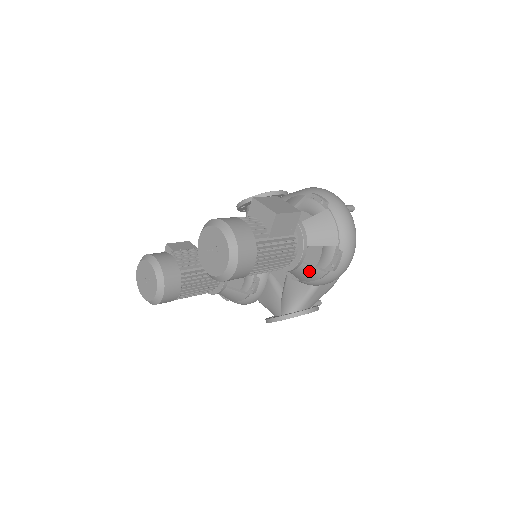
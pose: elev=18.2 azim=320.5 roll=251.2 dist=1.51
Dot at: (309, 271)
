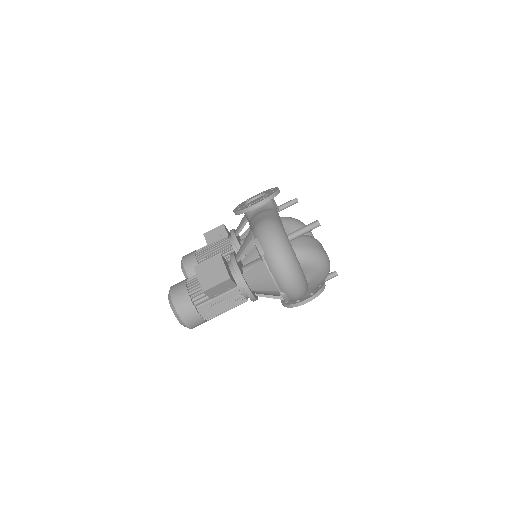
Dot at: occluded
